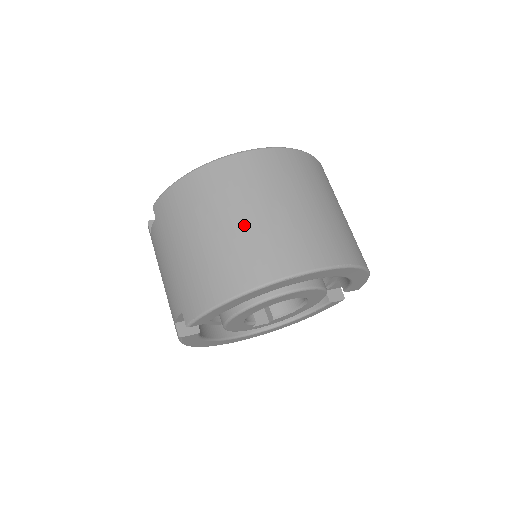
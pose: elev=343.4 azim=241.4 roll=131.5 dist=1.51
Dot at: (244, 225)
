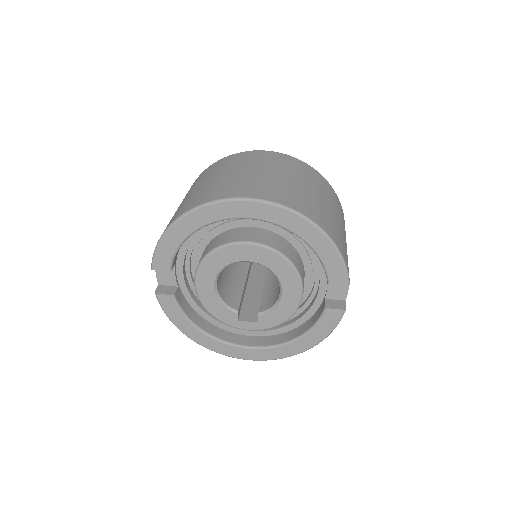
Dot at: (207, 183)
